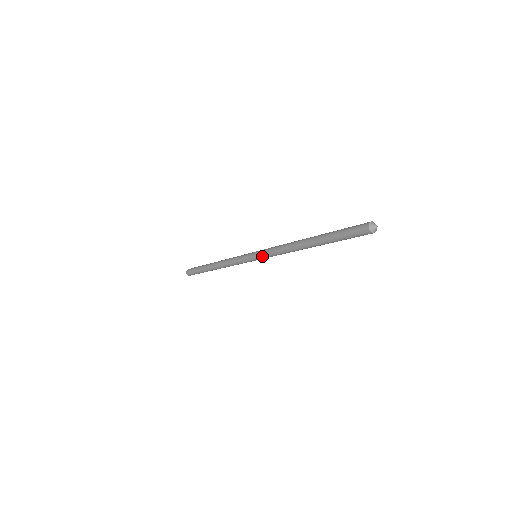
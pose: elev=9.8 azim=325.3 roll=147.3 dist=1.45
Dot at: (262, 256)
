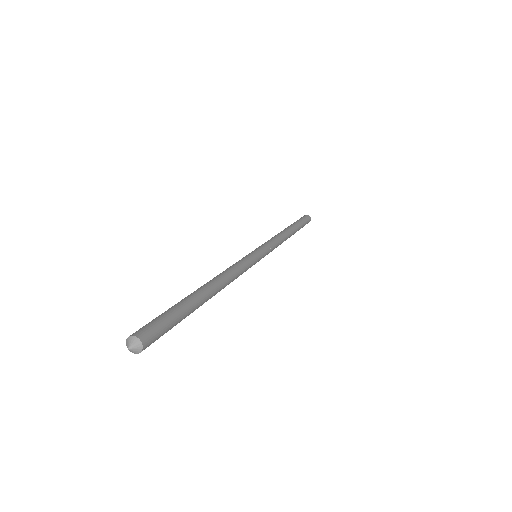
Dot at: occluded
